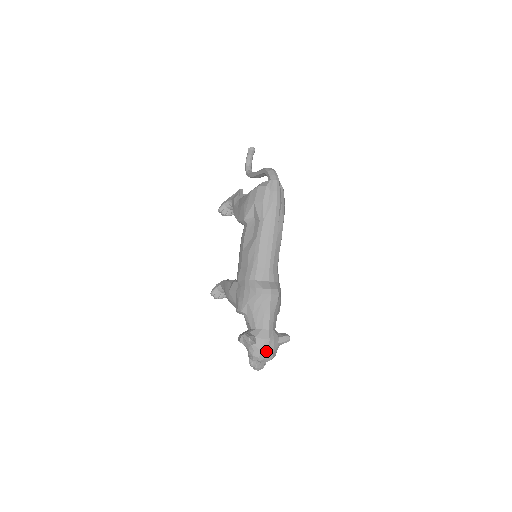
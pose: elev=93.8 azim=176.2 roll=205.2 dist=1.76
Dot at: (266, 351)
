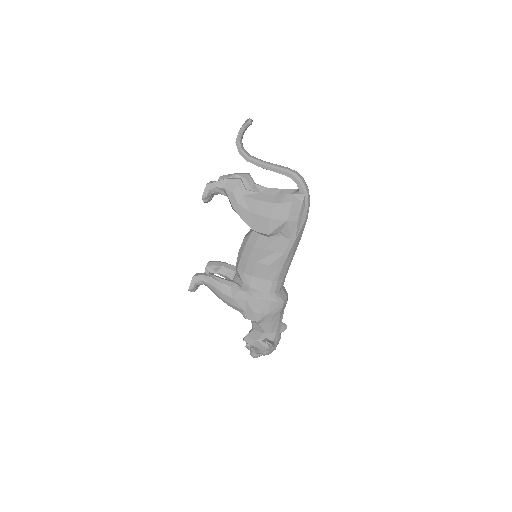
Dot at: occluded
